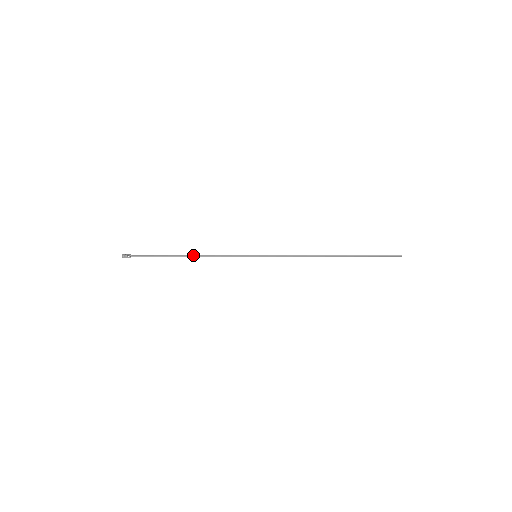
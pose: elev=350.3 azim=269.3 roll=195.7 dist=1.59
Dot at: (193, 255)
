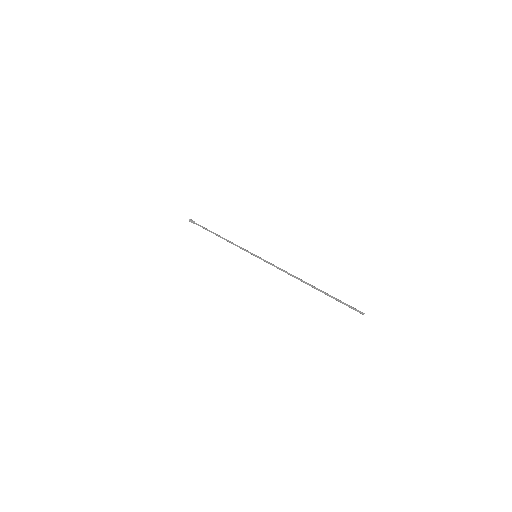
Dot at: occluded
